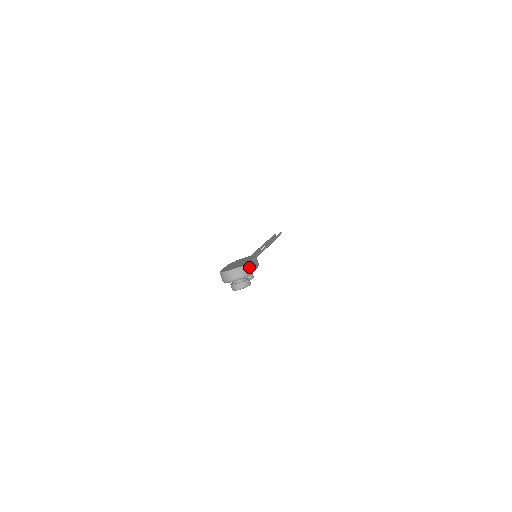
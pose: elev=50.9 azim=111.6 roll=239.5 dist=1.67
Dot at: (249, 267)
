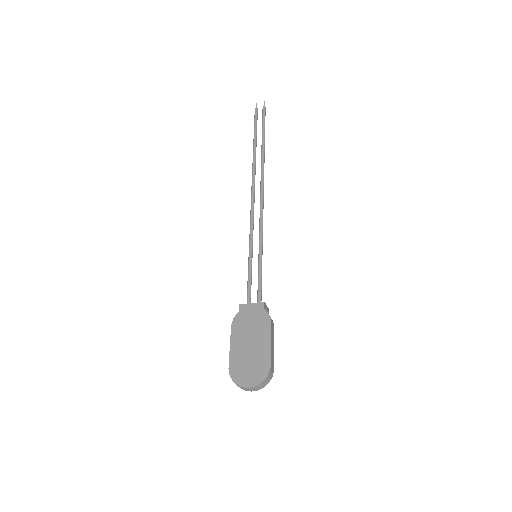
Dot at: (271, 372)
